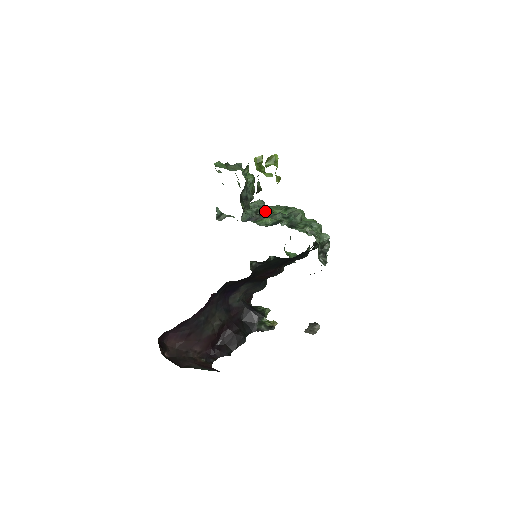
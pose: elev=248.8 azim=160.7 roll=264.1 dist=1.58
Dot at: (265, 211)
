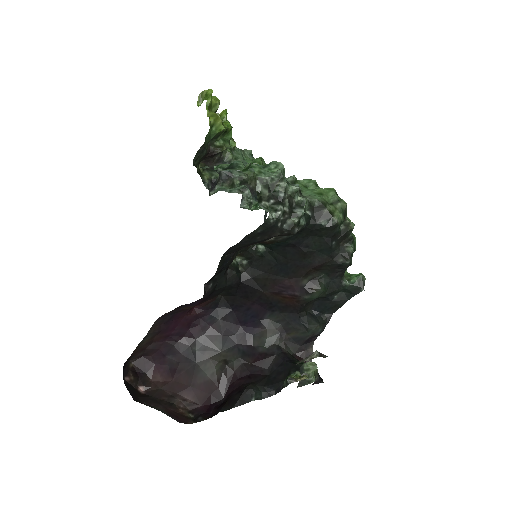
Dot at: occluded
